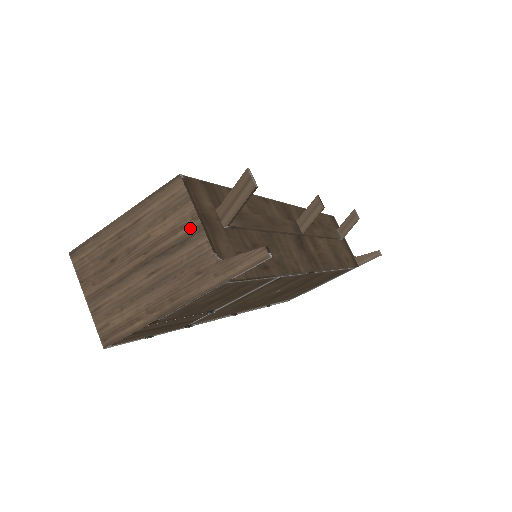
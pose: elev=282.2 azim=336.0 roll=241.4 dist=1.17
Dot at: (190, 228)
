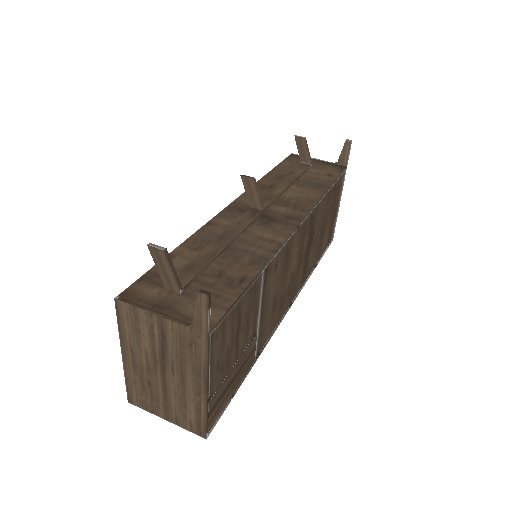
Dot at: (156, 324)
